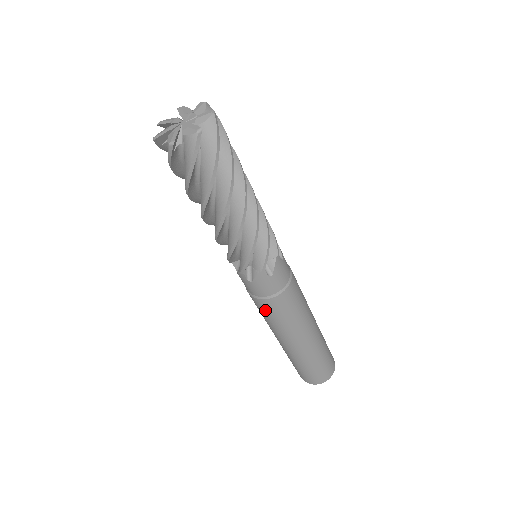
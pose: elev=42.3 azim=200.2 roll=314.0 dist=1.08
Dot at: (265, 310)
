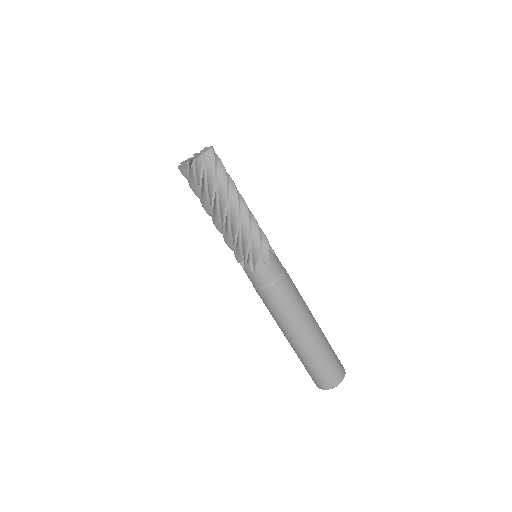
Dot at: (270, 300)
